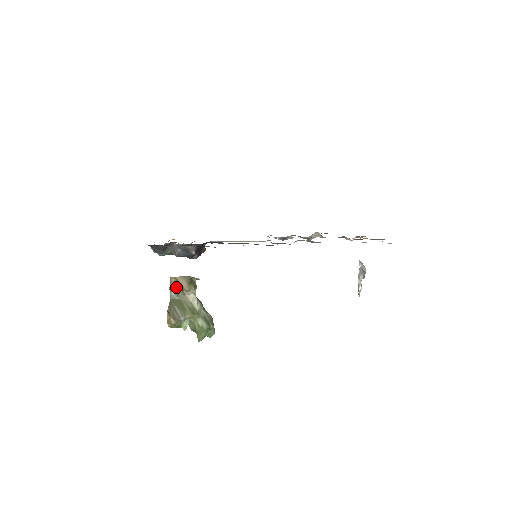
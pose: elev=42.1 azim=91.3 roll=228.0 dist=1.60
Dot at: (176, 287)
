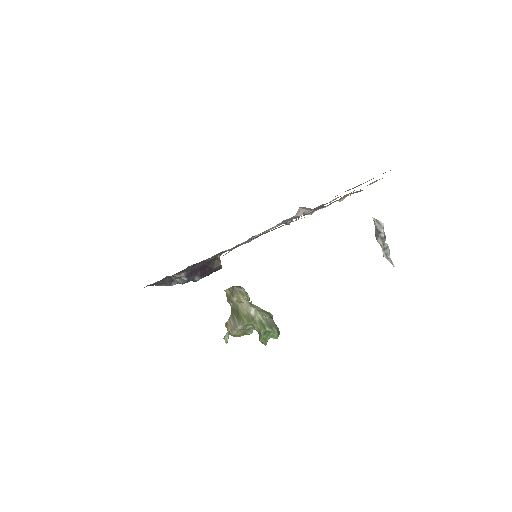
Dot at: (231, 298)
